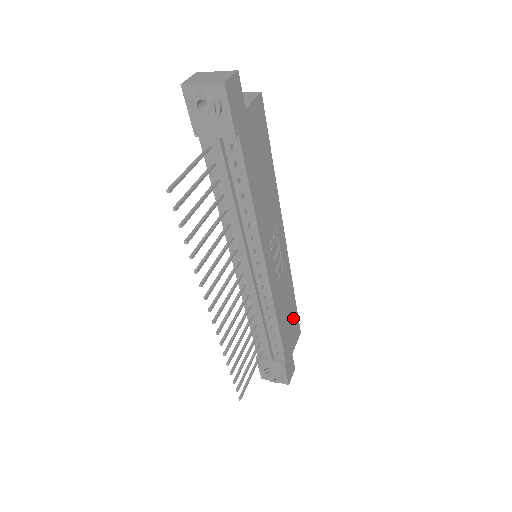
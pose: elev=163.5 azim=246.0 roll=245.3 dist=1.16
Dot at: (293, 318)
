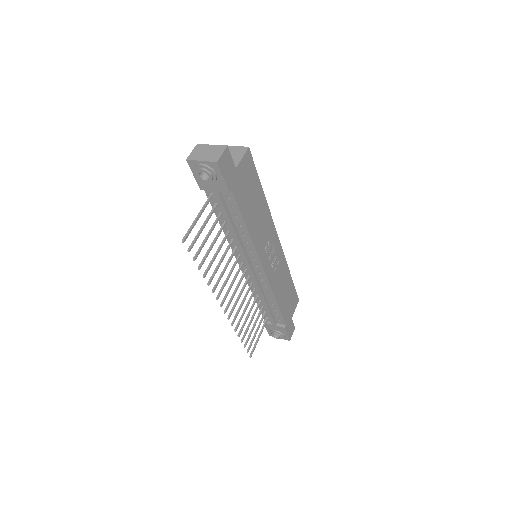
Dot at: (291, 292)
